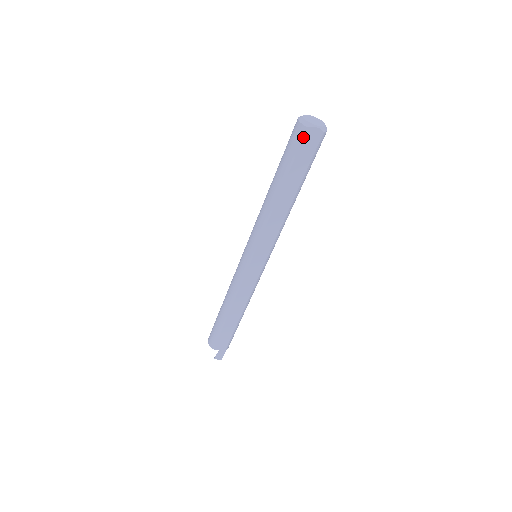
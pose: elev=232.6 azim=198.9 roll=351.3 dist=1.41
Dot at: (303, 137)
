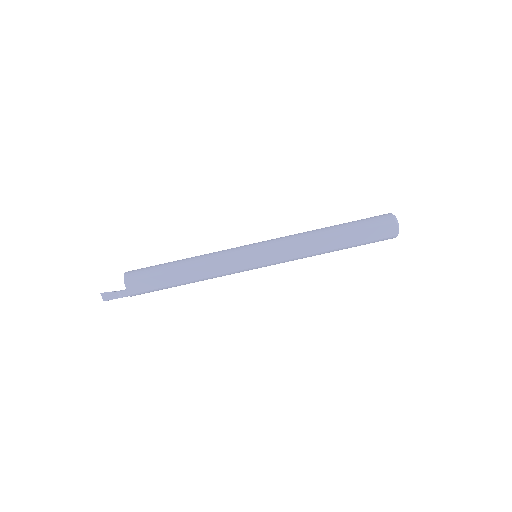
Dot at: (387, 224)
